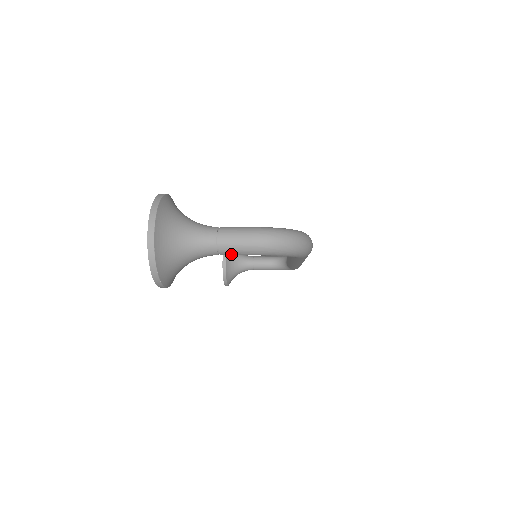
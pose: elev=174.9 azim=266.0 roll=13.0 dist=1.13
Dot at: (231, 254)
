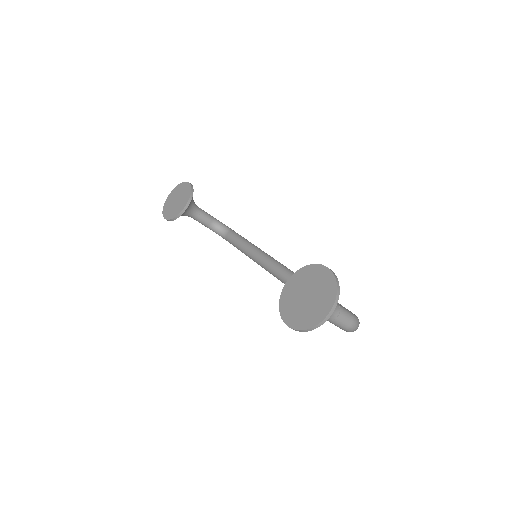
Dot at: (332, 323)
